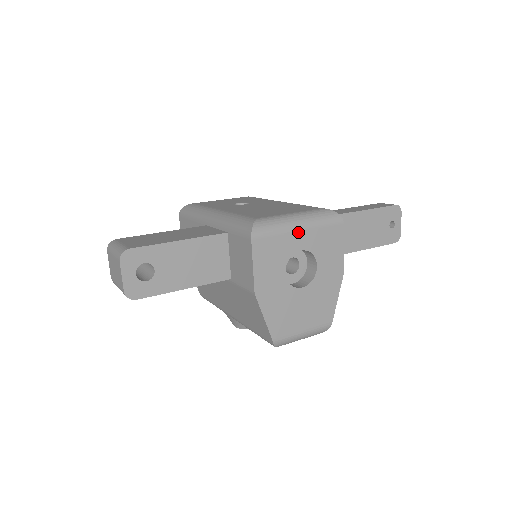
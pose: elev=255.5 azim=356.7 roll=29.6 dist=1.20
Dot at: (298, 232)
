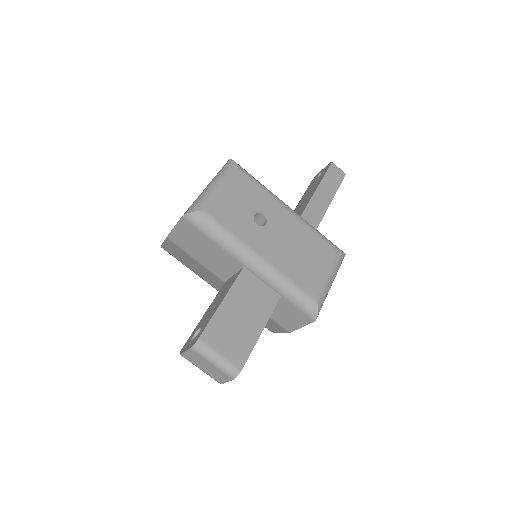
Dot at: occluded
